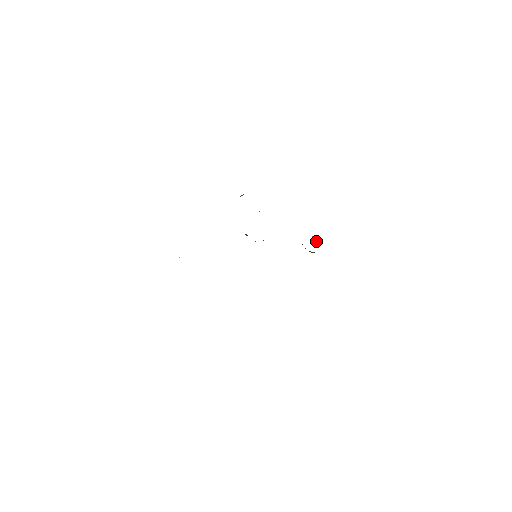
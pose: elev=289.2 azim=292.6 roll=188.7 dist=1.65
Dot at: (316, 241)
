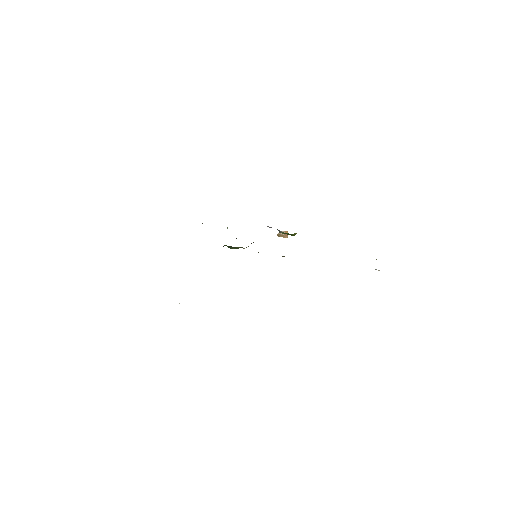
Dot at: (283, 236)
